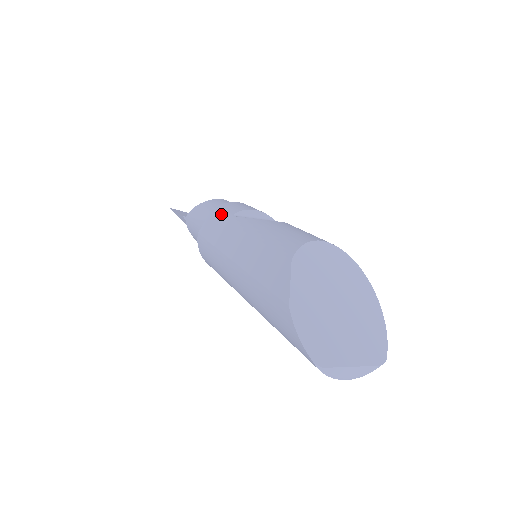
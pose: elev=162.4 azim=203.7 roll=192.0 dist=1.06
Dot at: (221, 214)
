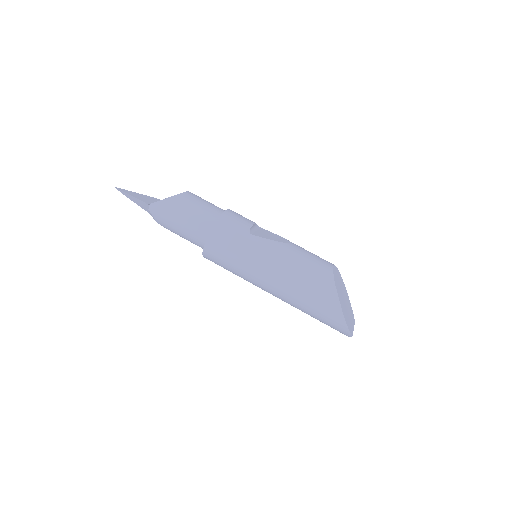
Dot at: (235, 229)
